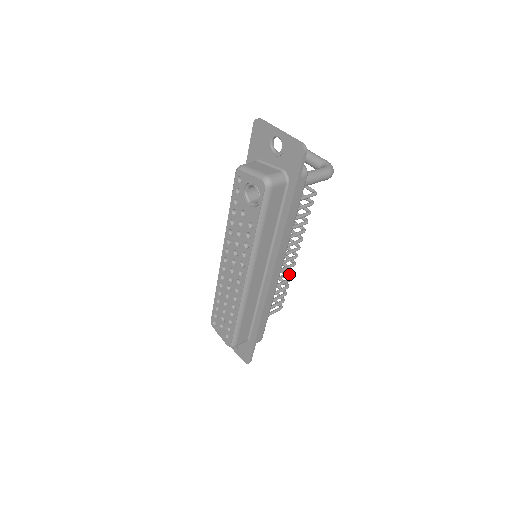
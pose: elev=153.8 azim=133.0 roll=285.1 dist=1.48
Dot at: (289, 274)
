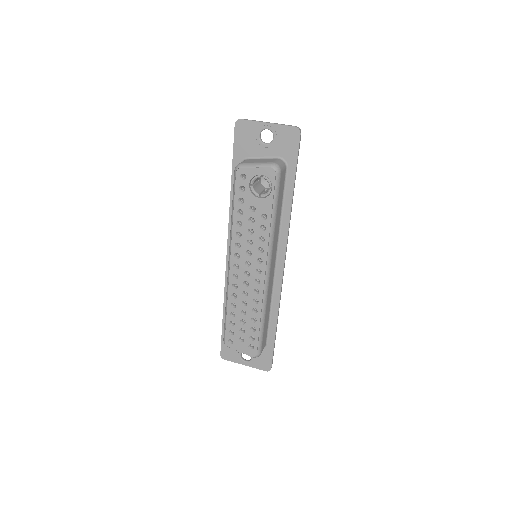
Dot at: occluded
